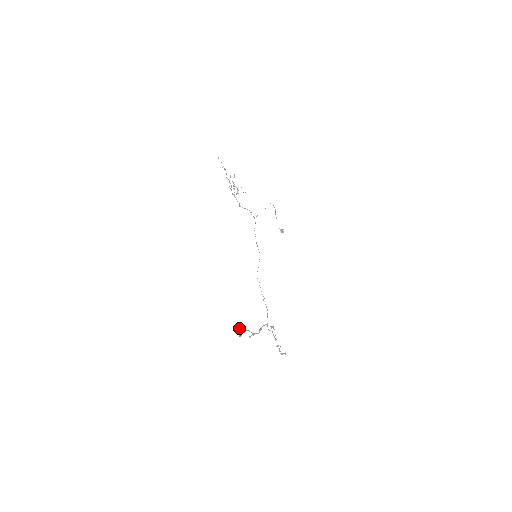
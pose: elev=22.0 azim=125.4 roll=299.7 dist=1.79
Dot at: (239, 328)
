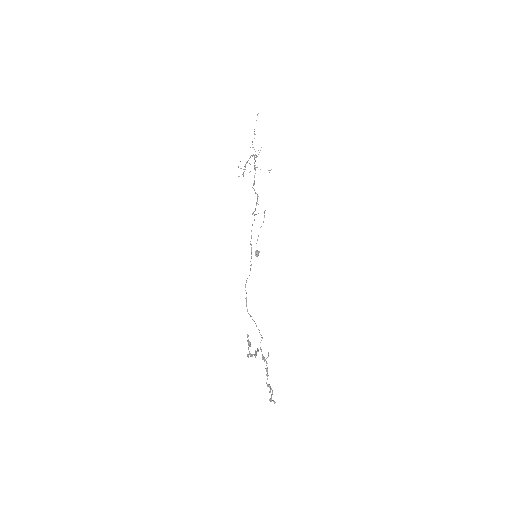
Dot at: occluded
